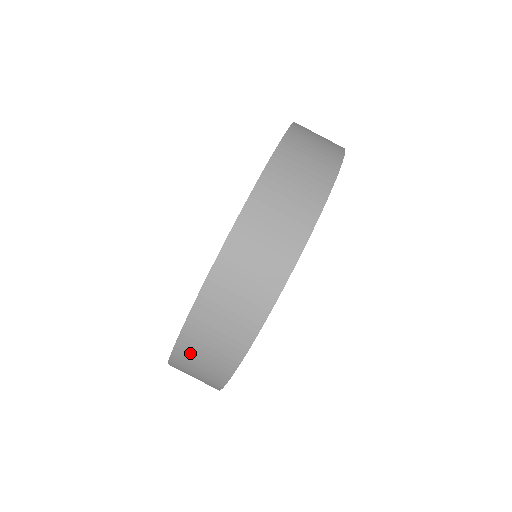
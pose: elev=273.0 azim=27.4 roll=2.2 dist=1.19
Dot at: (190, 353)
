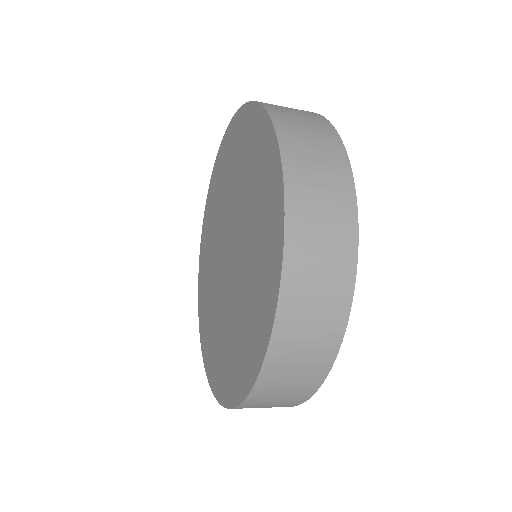
Dot at: (302, 277)
